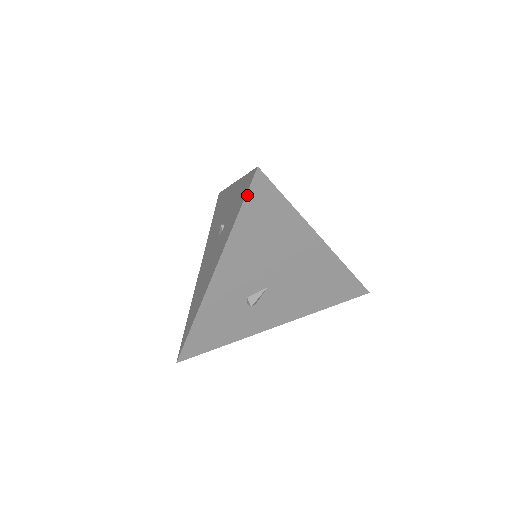
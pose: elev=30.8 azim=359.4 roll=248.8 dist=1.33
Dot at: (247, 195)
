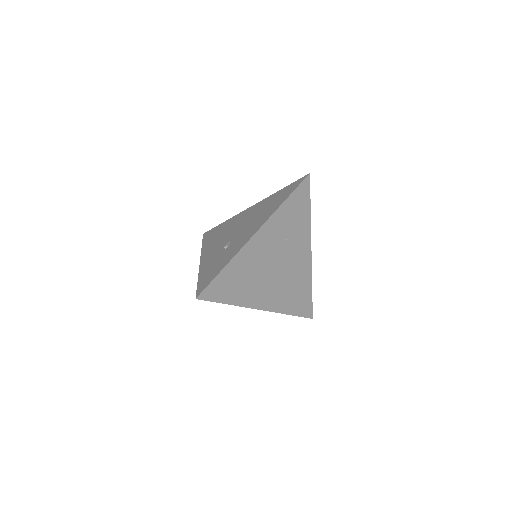
Dot at: (198, 289)
